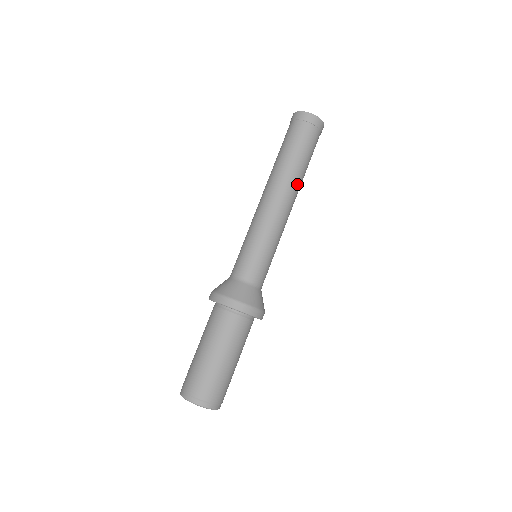
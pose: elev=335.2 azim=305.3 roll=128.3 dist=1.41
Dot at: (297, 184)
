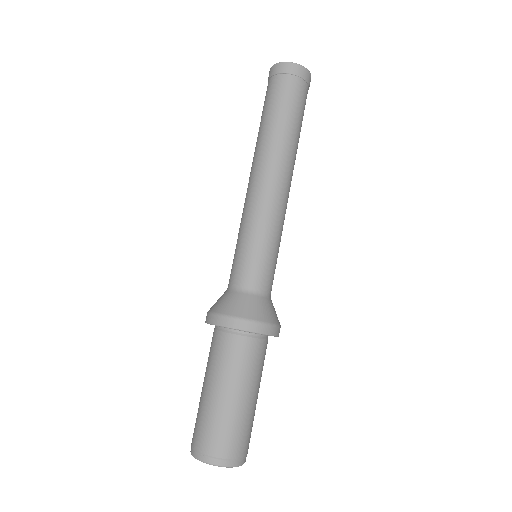
Dot at: (280, 150)
